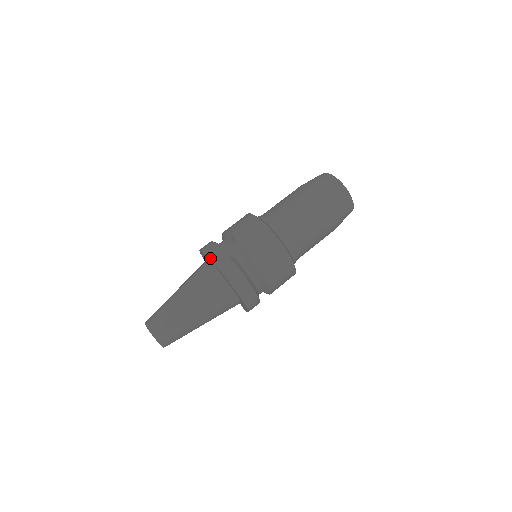
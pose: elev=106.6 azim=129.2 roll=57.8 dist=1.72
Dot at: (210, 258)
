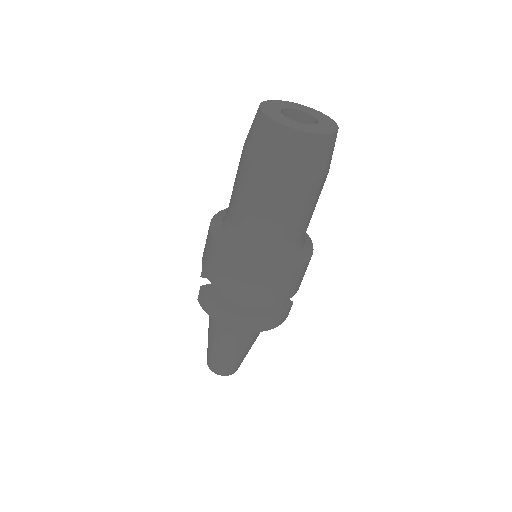
Dot at: occluded
